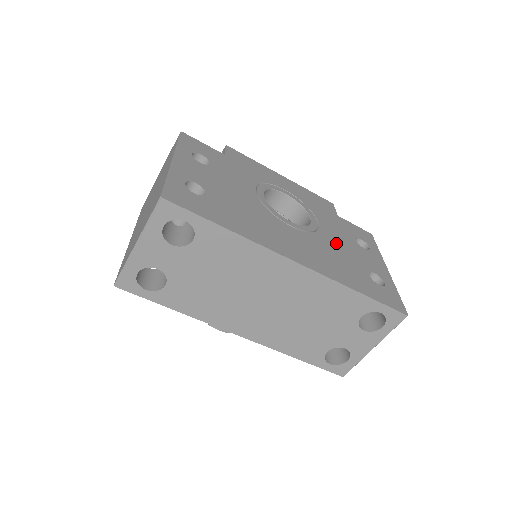
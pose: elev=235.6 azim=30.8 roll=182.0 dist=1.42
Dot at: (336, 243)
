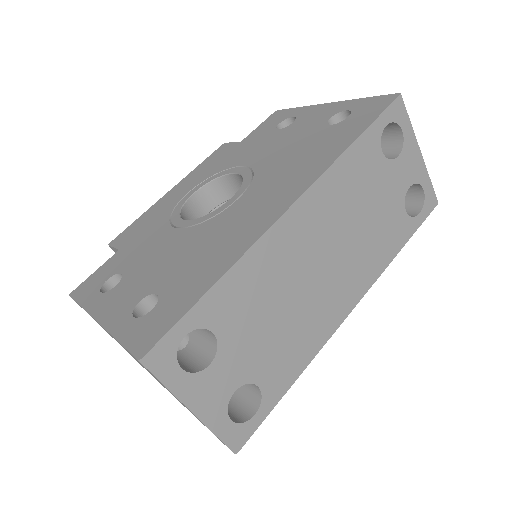
Dot at: (276, 152)
